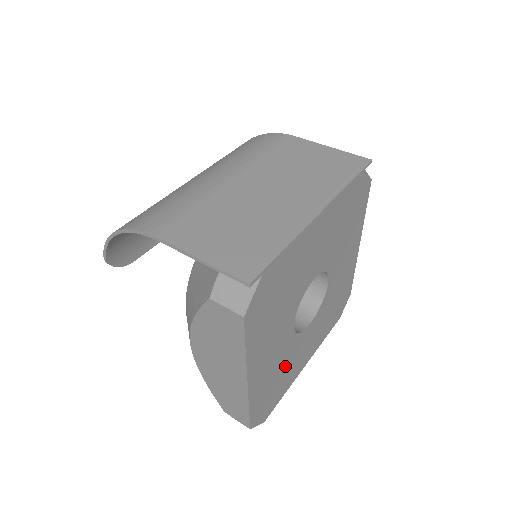
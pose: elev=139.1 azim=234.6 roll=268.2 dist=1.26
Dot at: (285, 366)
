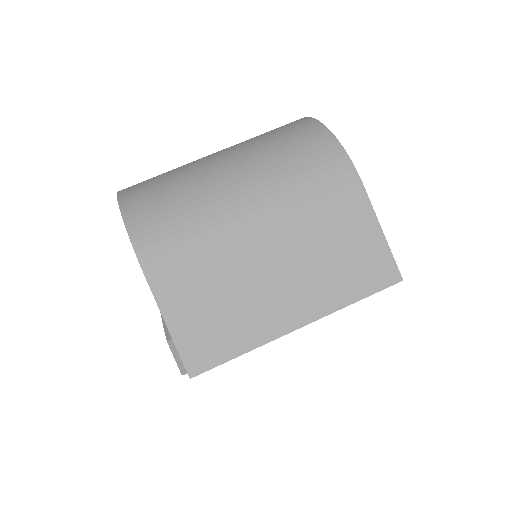
Dot at: occluded
